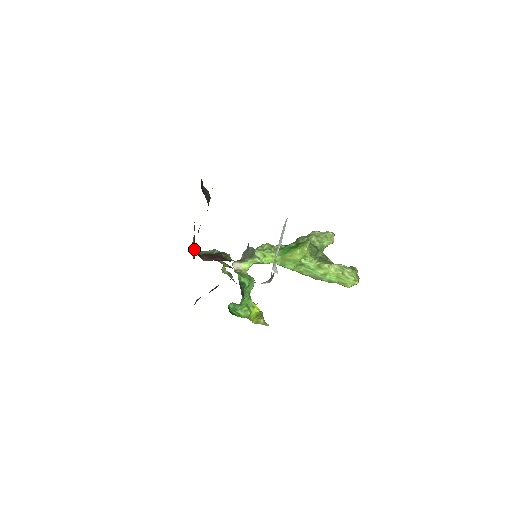
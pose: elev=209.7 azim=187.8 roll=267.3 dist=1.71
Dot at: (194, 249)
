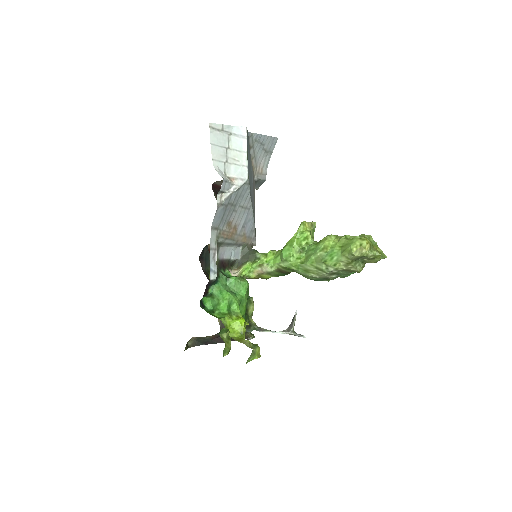
Dot at: occluded
